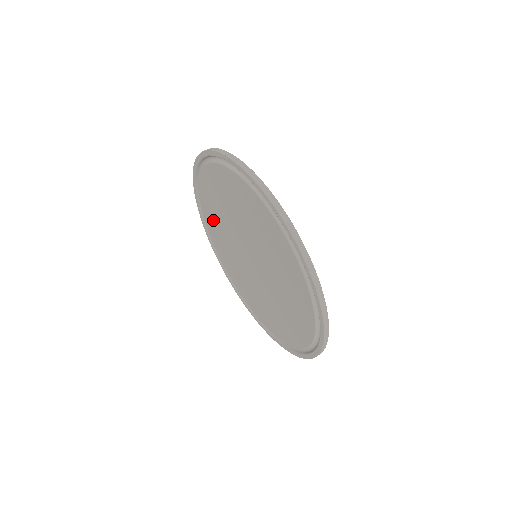
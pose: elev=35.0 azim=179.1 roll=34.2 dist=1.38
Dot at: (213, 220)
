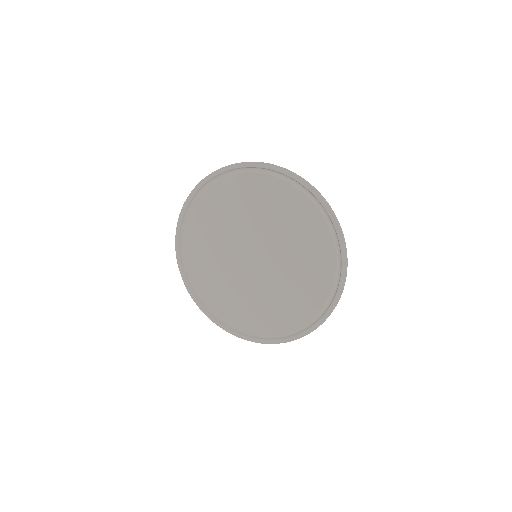
Dot at: (219, 294)
